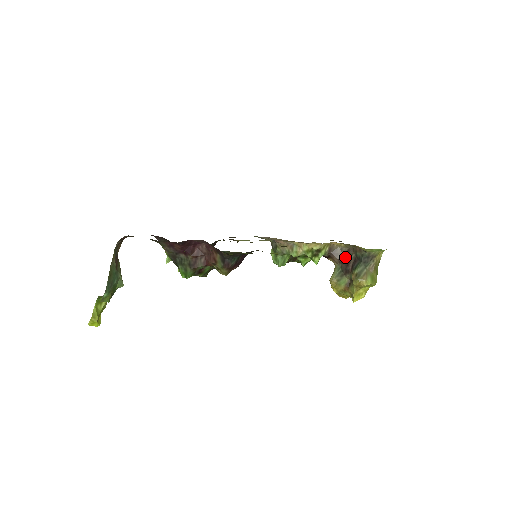
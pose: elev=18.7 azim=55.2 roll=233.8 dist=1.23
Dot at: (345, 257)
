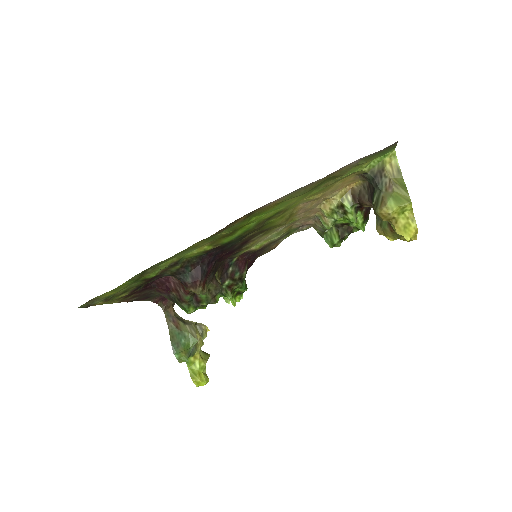
Dot at: (370, 193)
